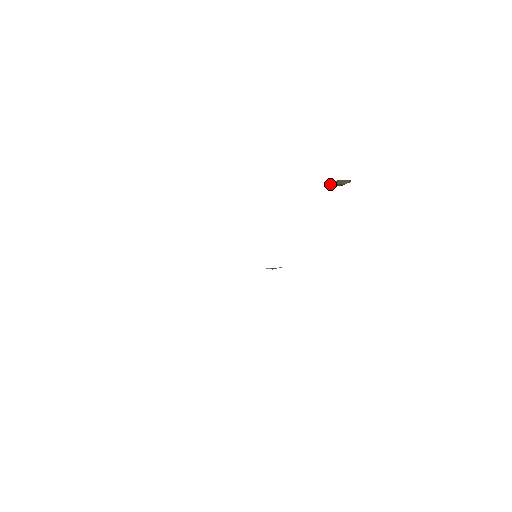
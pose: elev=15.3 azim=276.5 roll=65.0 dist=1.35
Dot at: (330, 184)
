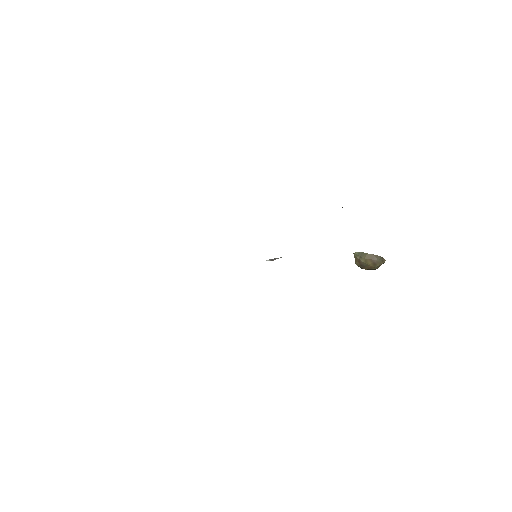
Dot at: (360, 261)
